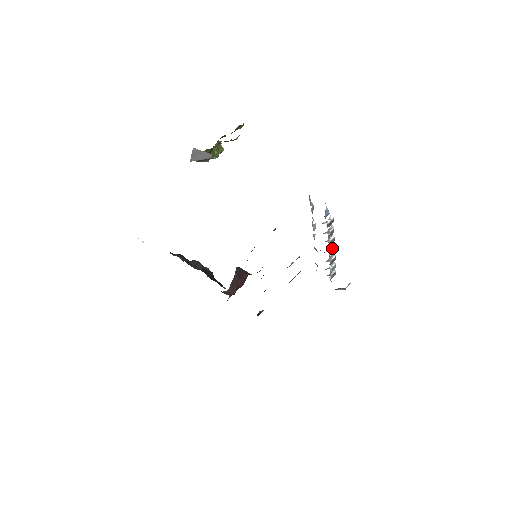
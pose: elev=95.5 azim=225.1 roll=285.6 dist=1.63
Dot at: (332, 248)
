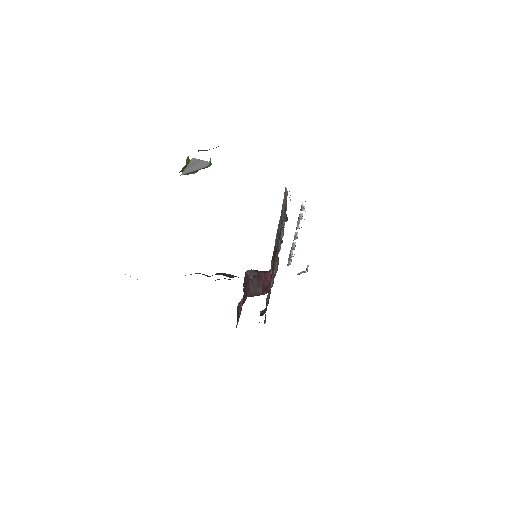
Dot at: (297, 235)
